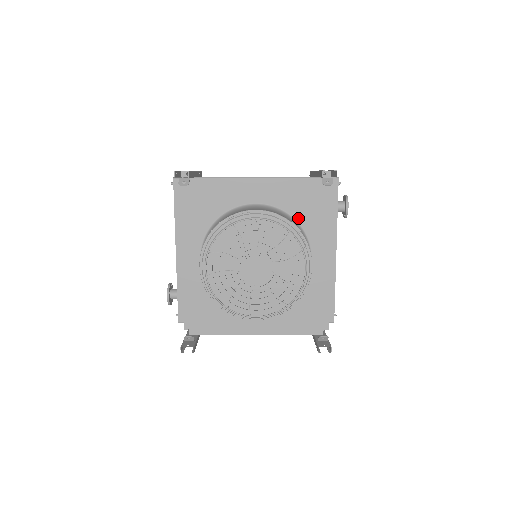
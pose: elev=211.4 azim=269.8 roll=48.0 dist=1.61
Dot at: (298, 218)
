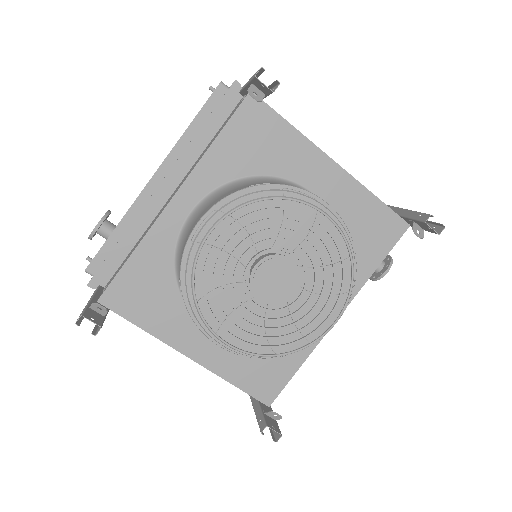
Dot at: occluded
